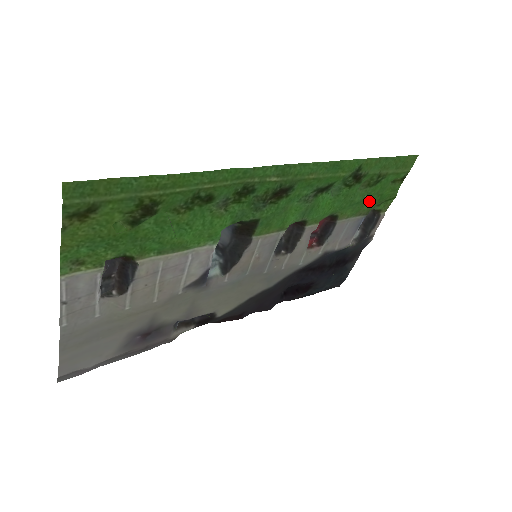
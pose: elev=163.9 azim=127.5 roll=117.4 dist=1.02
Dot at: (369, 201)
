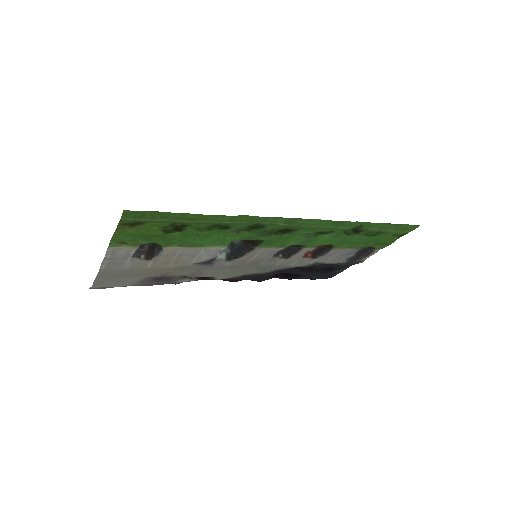
Dot at: (365, 242)
